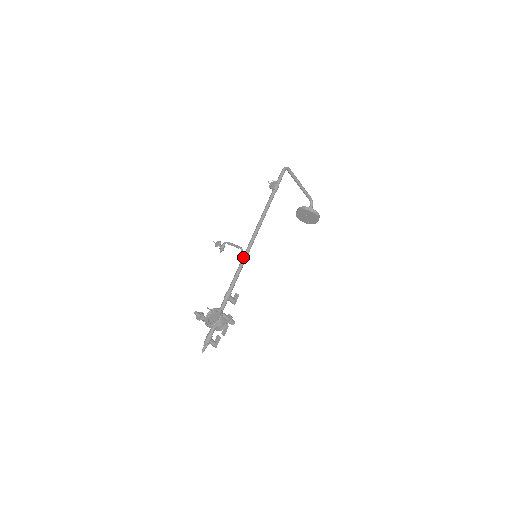
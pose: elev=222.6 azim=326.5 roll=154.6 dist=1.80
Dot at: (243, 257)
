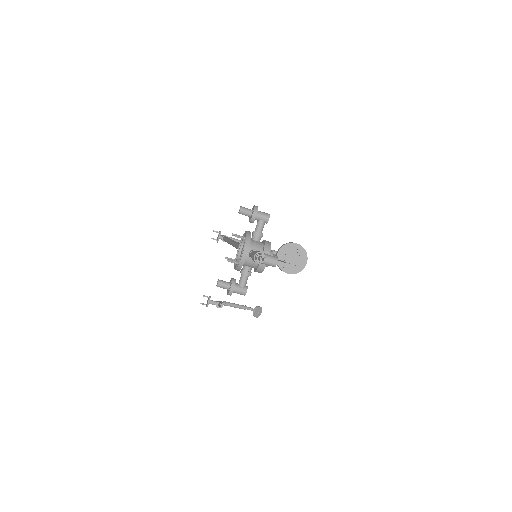
Dot at: (233, 244)
